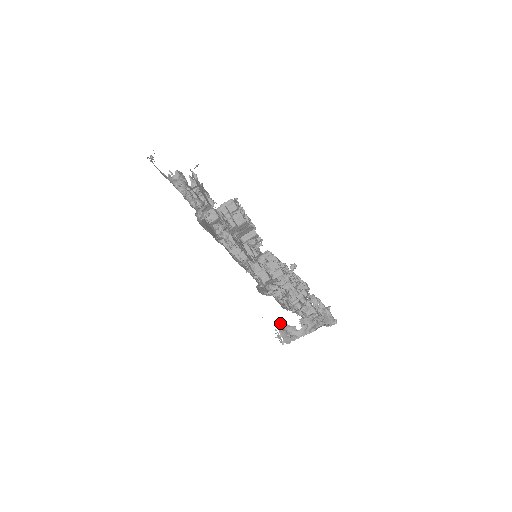
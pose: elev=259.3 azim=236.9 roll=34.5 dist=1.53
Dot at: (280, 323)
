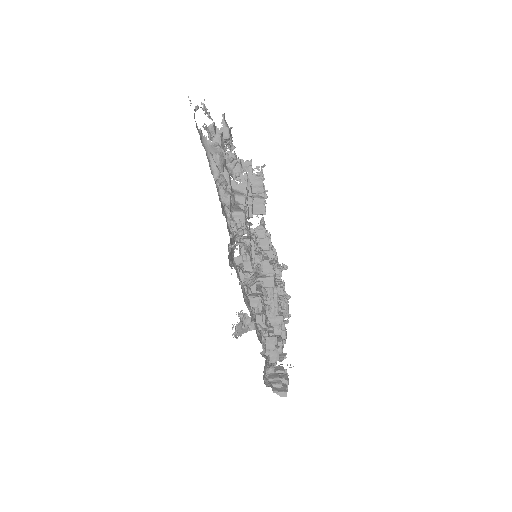
Dot at: (242, 317)
